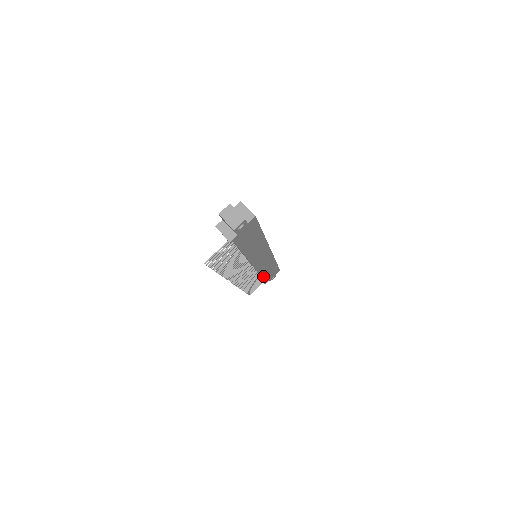
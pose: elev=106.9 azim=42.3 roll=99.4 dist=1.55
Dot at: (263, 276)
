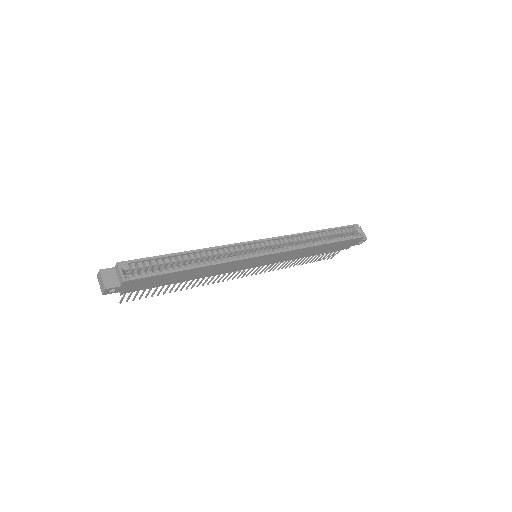
Dot at: (316, 254)
